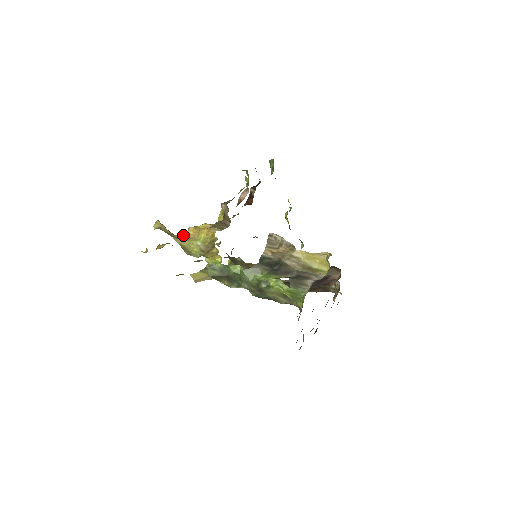
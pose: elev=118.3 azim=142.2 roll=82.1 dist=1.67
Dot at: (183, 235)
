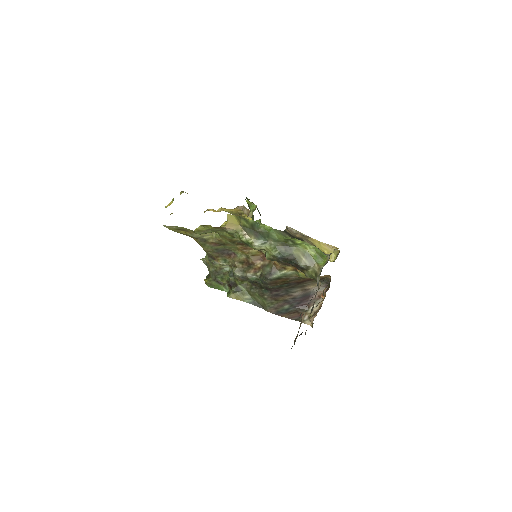
Dot at: occluded
